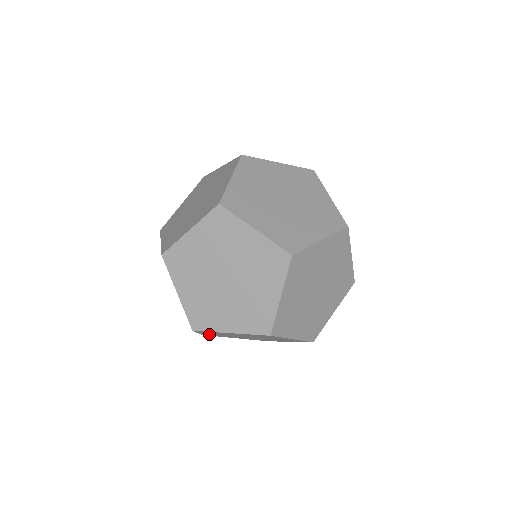
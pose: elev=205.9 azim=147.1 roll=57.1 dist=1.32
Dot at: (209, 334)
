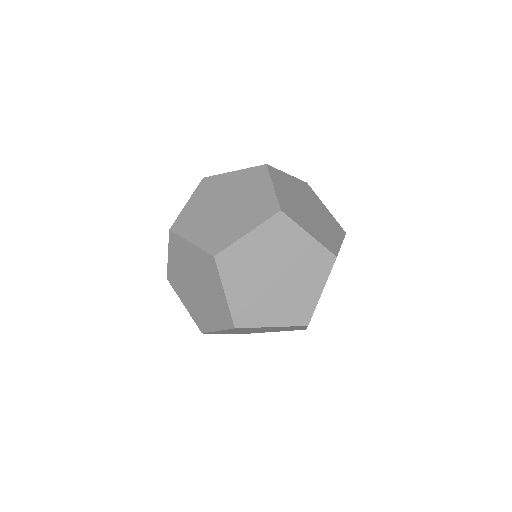
Dot at: occluded
